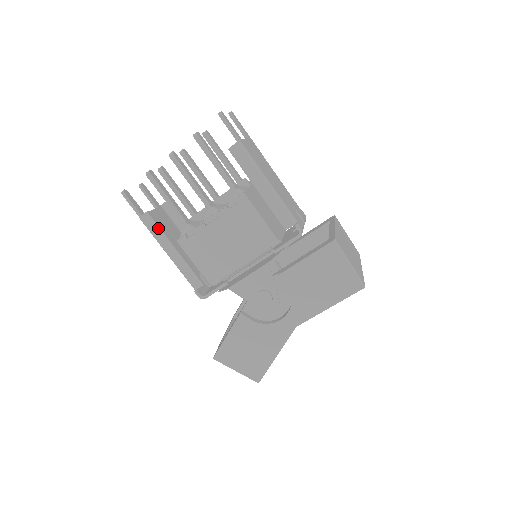
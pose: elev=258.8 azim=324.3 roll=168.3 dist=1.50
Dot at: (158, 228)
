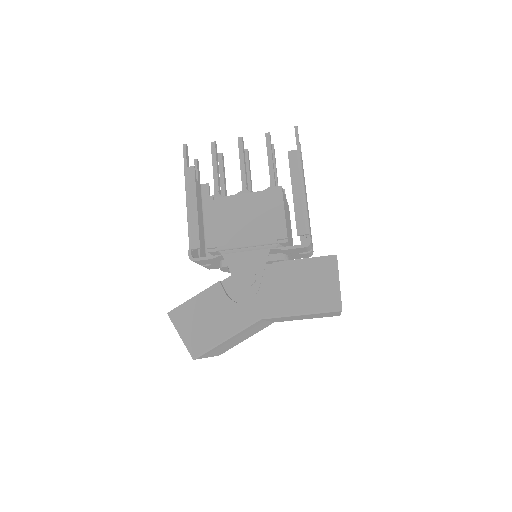
Dot at: (194, 183)
